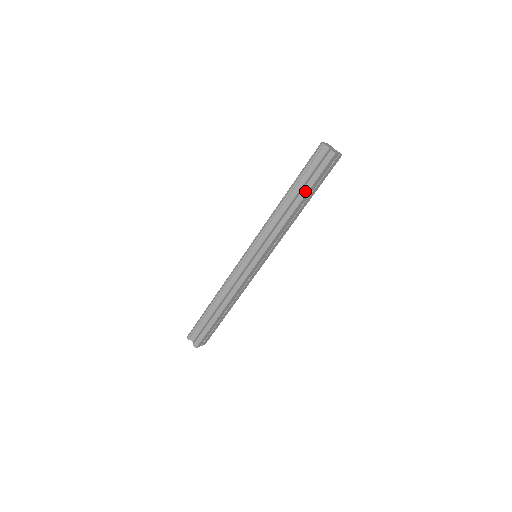
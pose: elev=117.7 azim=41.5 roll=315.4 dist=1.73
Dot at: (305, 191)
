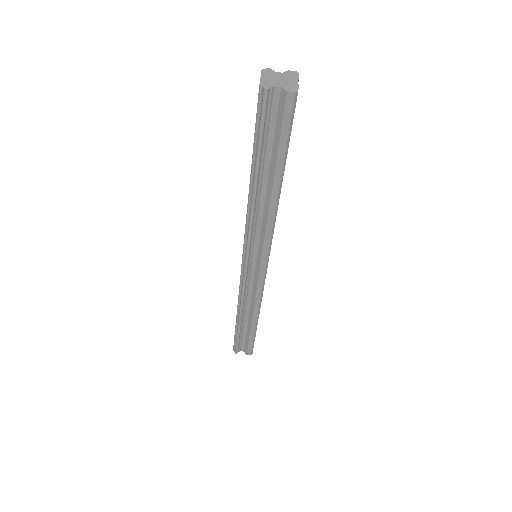
Dot at: (281, 167)
